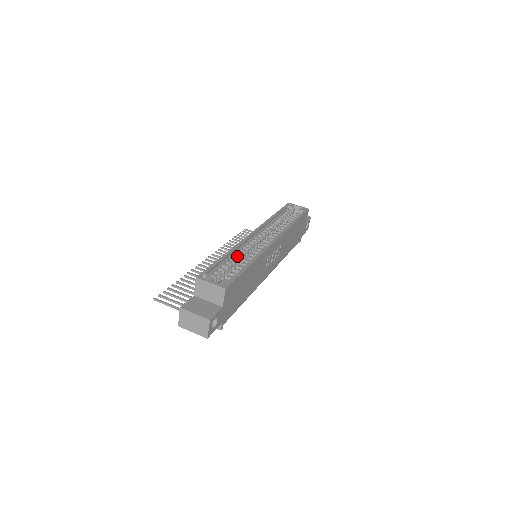
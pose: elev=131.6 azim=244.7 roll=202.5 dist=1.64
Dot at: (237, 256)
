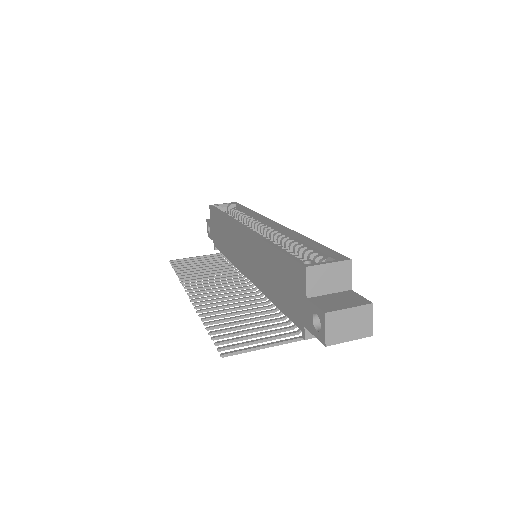
Dot at: (278, 244)
